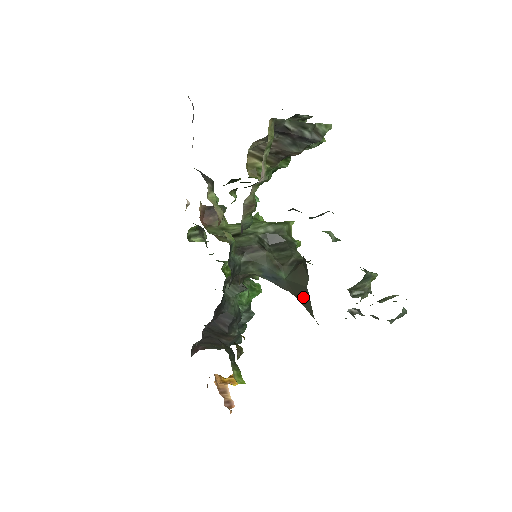
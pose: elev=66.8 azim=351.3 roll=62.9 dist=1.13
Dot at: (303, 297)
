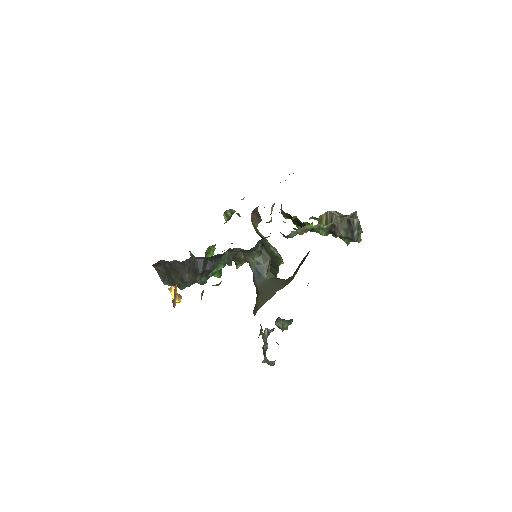
Dot at: (265, 295)
